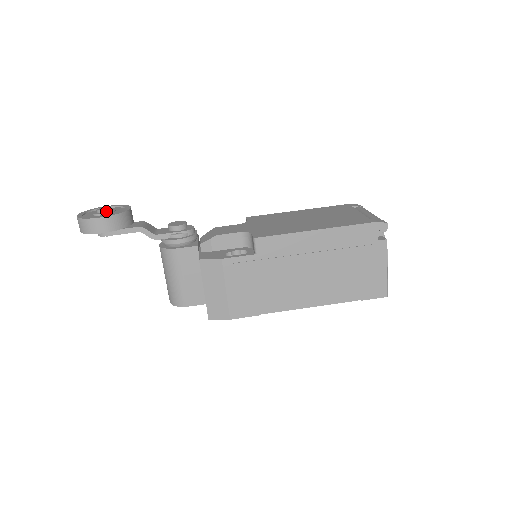
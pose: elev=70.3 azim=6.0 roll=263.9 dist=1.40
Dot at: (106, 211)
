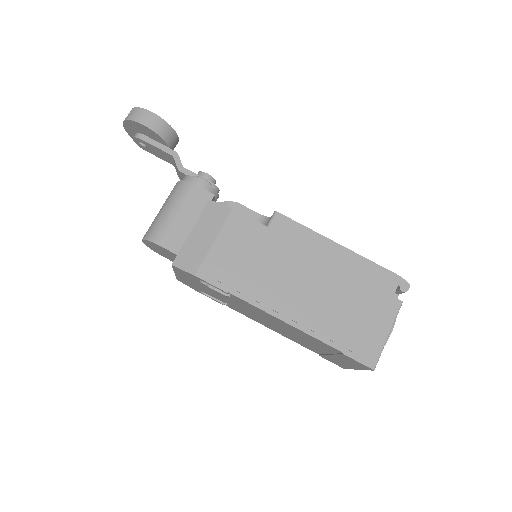
Dot at: occluded
